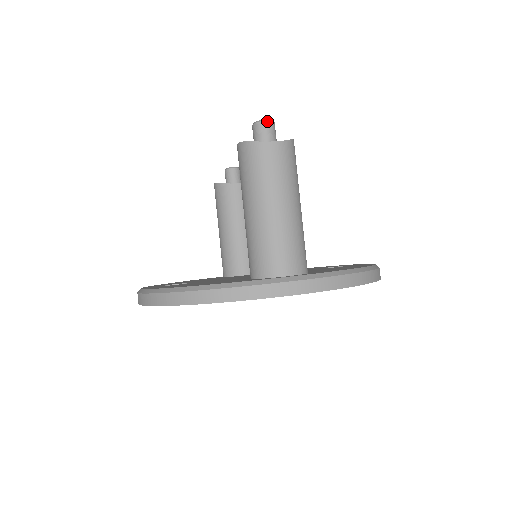
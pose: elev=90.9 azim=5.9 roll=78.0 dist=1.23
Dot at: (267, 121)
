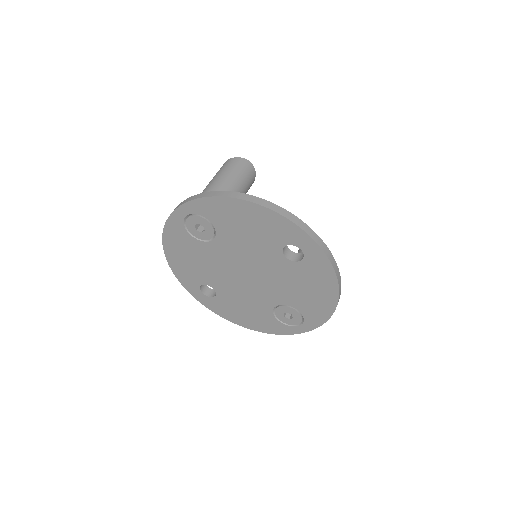
Dot at: occluded
